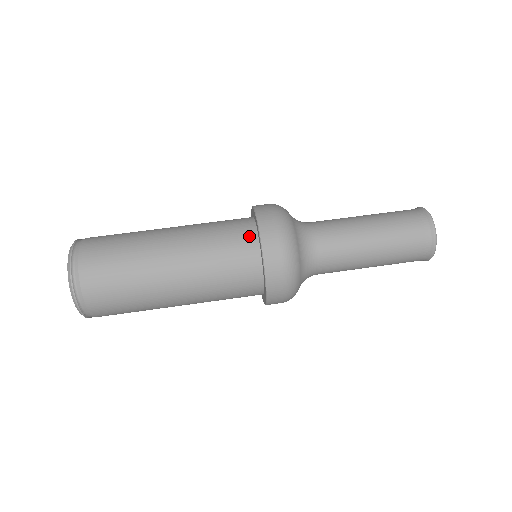
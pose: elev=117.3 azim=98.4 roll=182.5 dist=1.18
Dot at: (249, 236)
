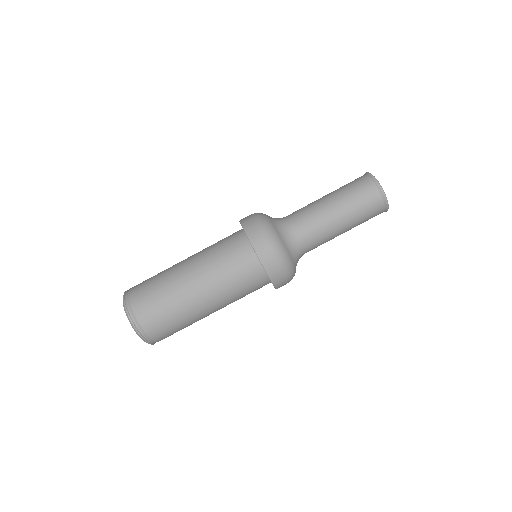
Dot at: (242, 242)
